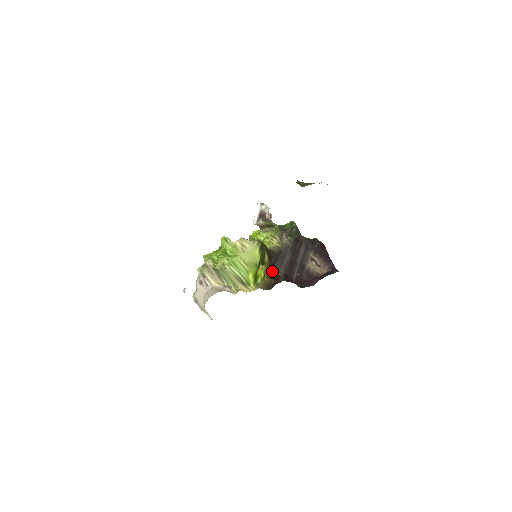
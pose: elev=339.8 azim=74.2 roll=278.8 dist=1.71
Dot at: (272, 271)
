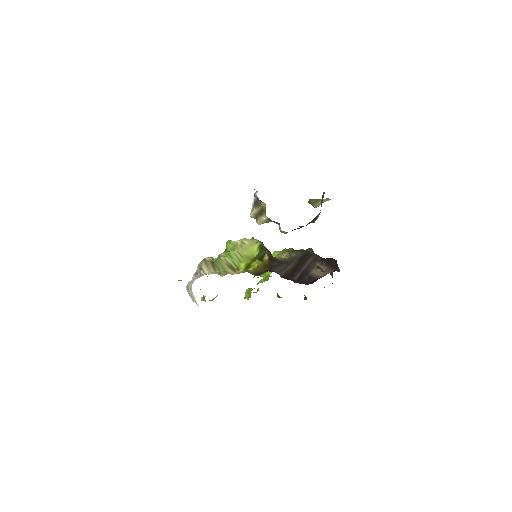
Dot at: (269, 268)
